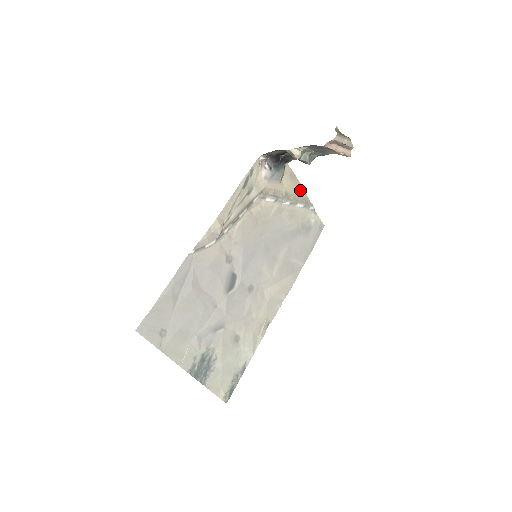
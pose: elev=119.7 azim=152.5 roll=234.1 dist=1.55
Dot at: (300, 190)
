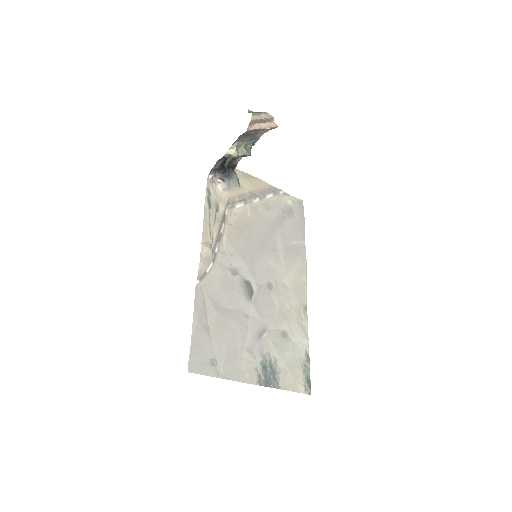
Dot at: (261, 184)
